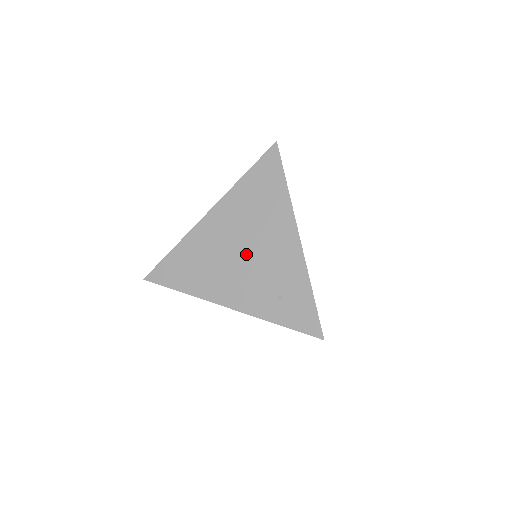
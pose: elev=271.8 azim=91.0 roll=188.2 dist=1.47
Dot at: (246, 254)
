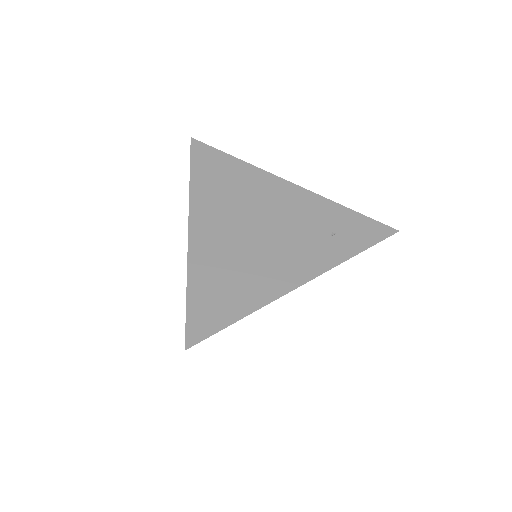
Dot at: (266, 229)
